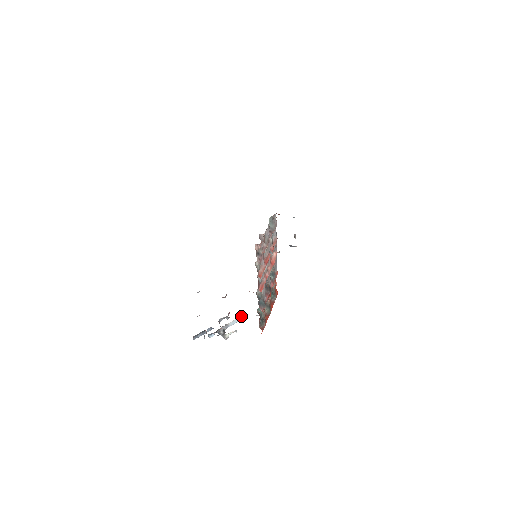
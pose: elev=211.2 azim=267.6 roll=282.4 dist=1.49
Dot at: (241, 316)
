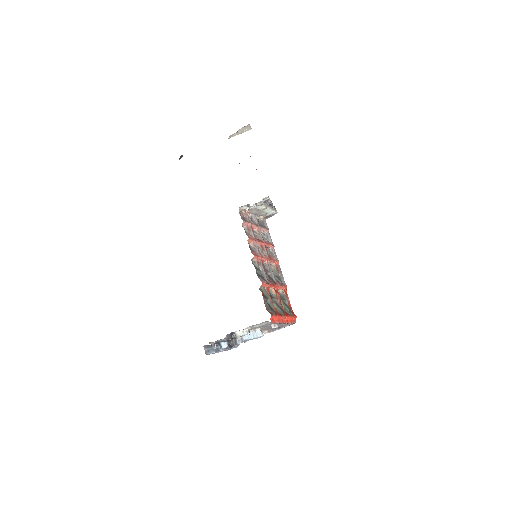
Dot at: (257, 331)
